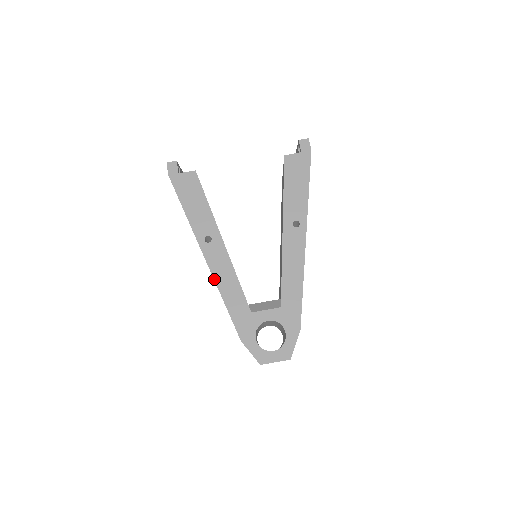
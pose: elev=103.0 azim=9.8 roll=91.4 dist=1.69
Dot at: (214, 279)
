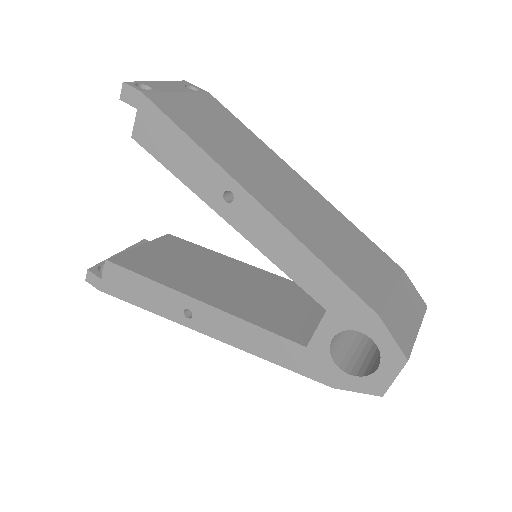
Dot at: occluded
